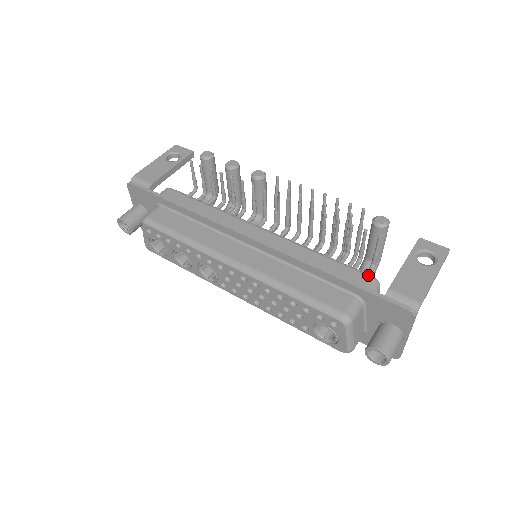
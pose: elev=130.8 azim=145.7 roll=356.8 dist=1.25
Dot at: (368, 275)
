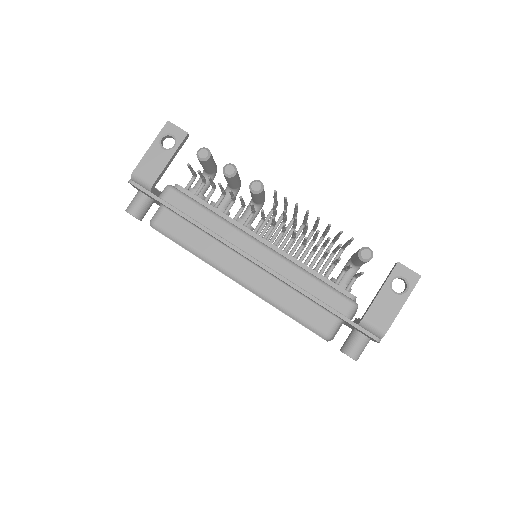
Dot at: (349, 301)
